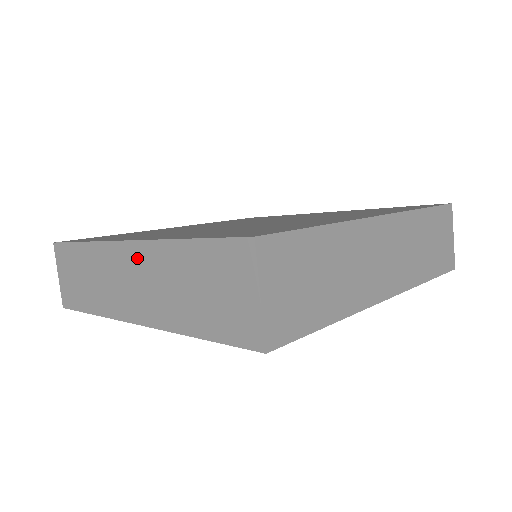
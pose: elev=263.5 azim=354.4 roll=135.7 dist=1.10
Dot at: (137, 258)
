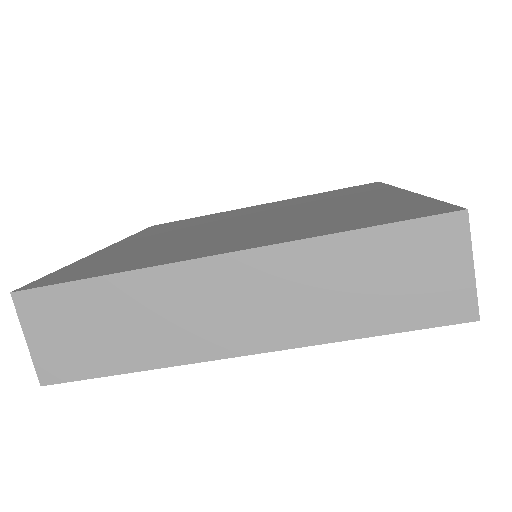
Dot at: (252, 271)
